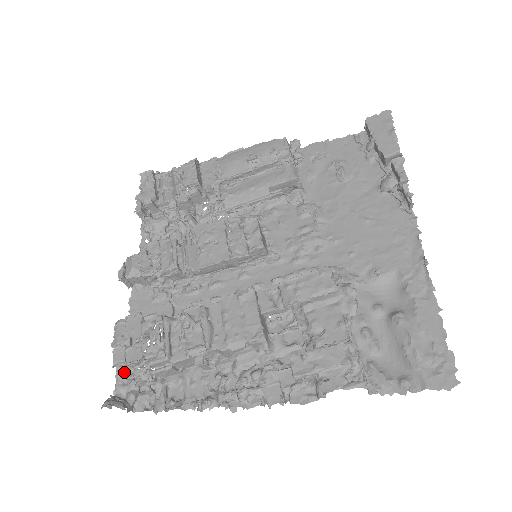
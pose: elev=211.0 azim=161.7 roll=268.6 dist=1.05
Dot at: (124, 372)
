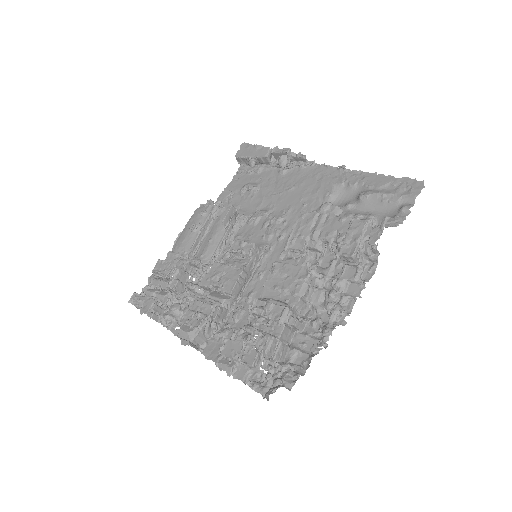
Dot at: (255, 382)
